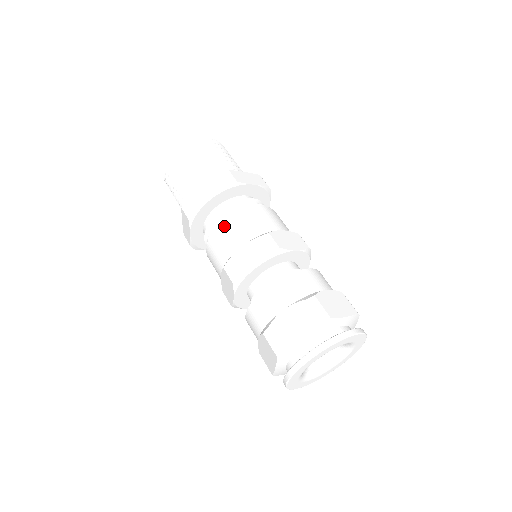
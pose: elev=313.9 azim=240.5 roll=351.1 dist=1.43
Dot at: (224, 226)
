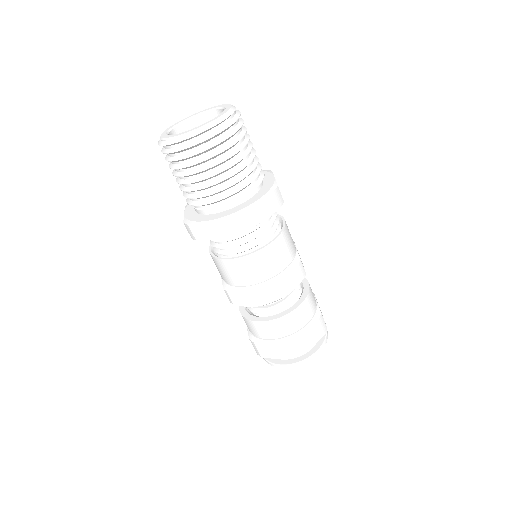
Dot at: (227, 263)
